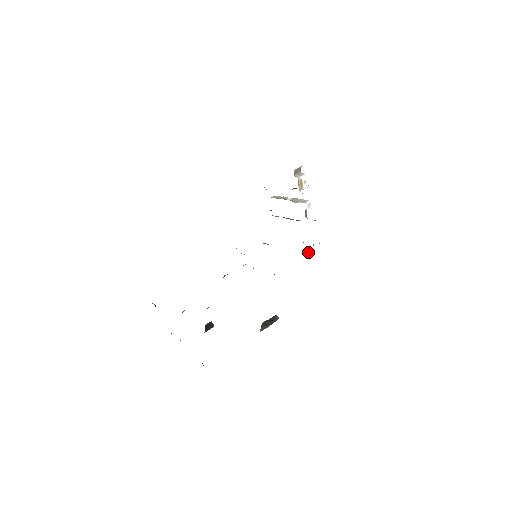
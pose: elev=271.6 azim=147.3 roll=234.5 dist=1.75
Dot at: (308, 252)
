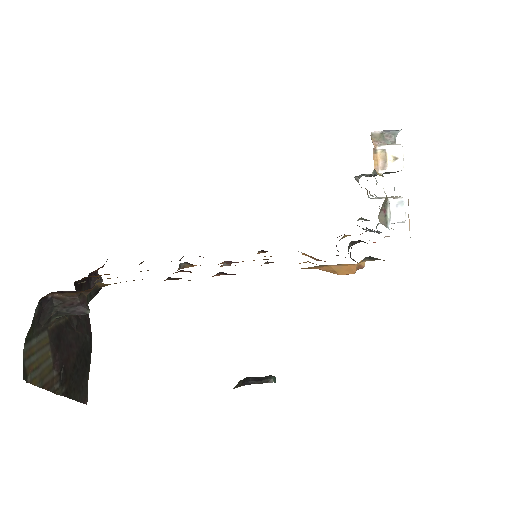
Dot at: (340, 272)
